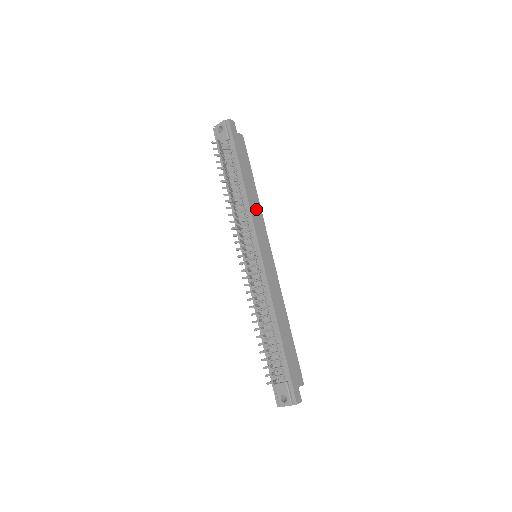
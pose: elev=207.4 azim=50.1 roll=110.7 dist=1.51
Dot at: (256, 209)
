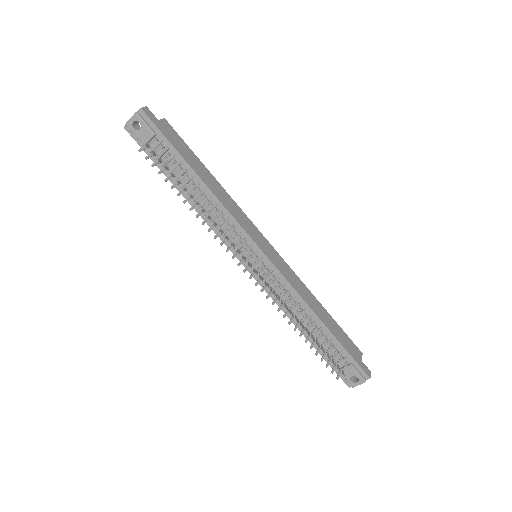
Dot at: (230, 205)
